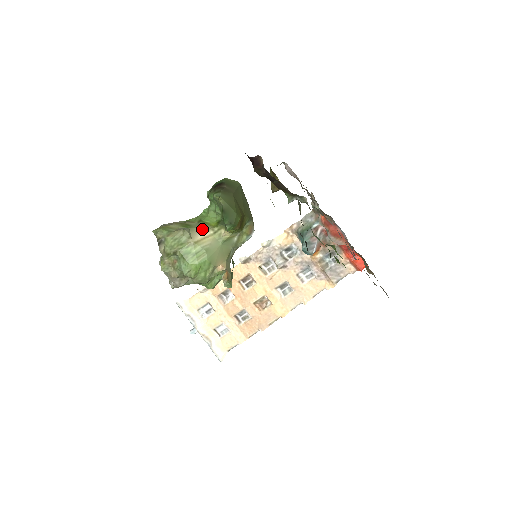
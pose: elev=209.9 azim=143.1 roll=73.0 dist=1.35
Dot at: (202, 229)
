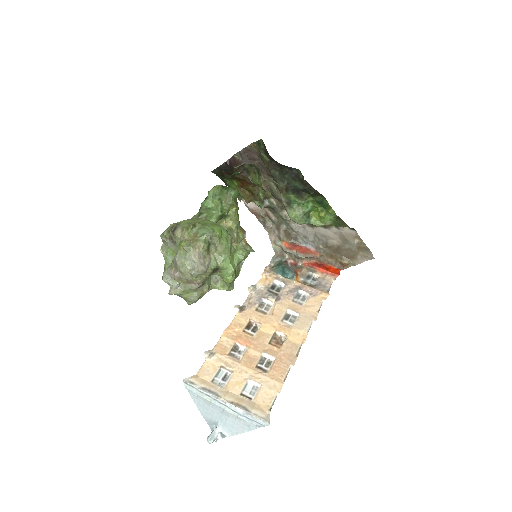
Dot at: occluded
